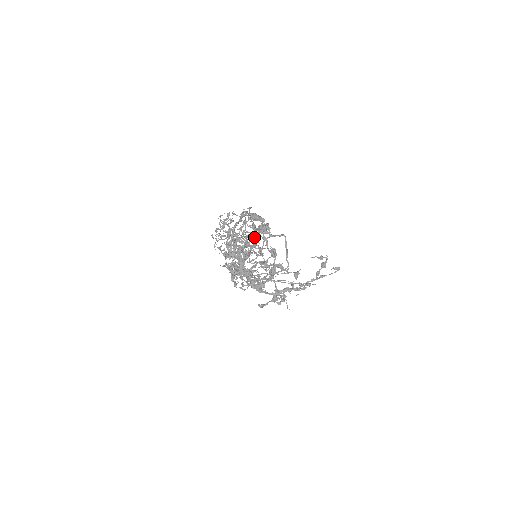
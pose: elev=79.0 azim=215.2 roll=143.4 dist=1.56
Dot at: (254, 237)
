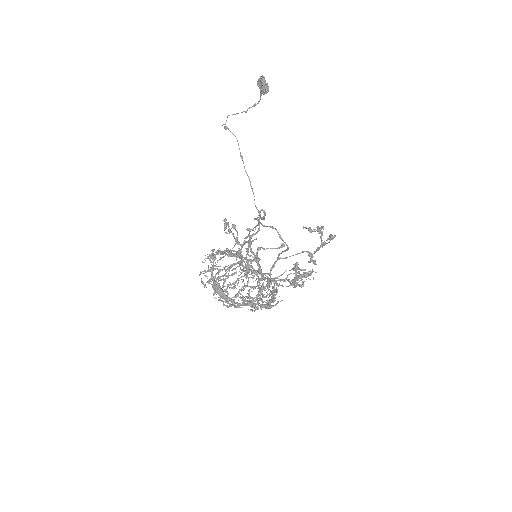
Dot at: occluded
